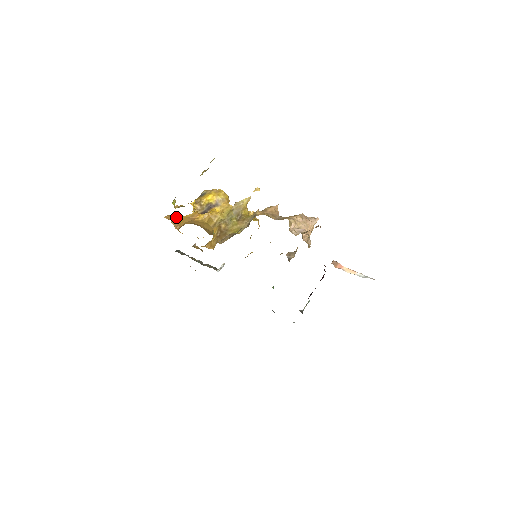
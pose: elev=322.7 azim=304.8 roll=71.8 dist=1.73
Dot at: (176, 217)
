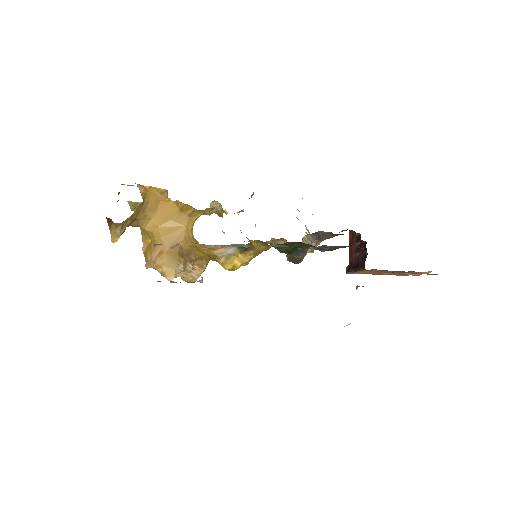
Dot at: (140, 185)
